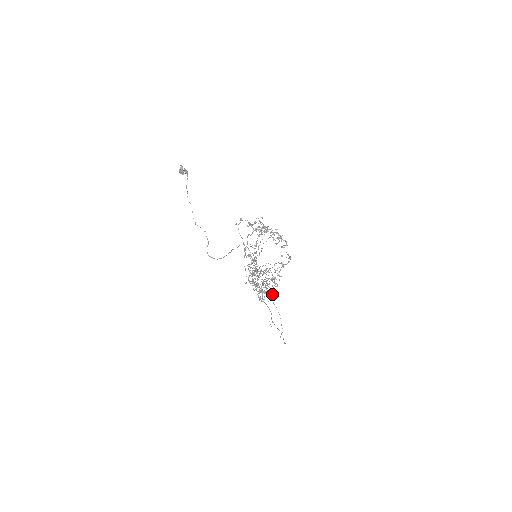
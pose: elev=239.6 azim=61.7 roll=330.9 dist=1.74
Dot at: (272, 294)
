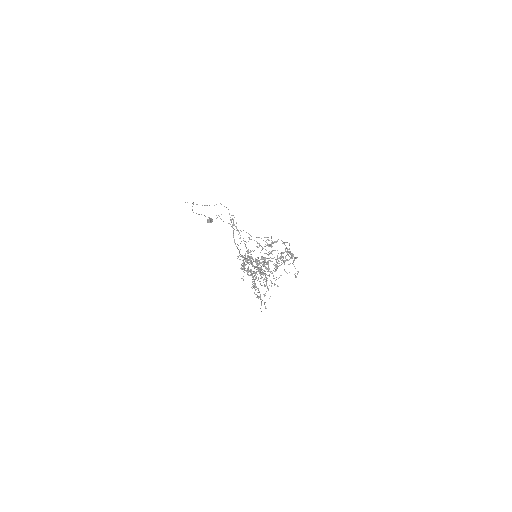
Dot at: (257, 264)
